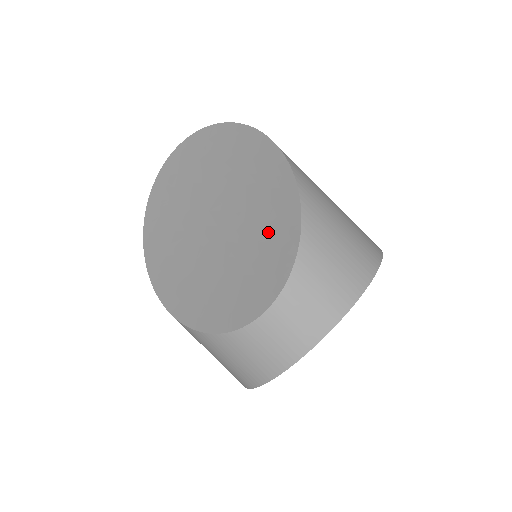
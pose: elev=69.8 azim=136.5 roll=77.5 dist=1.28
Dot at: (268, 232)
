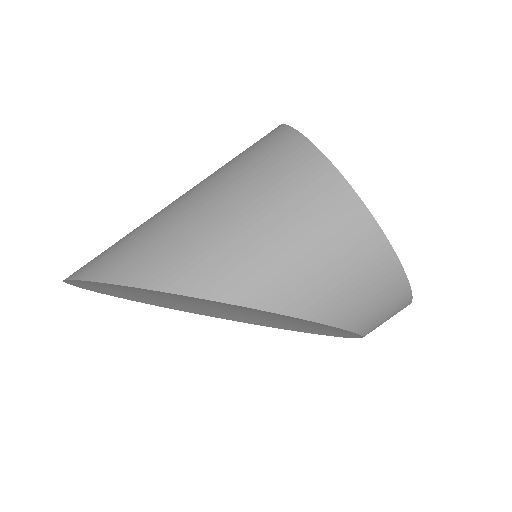
Dot at: occluded
